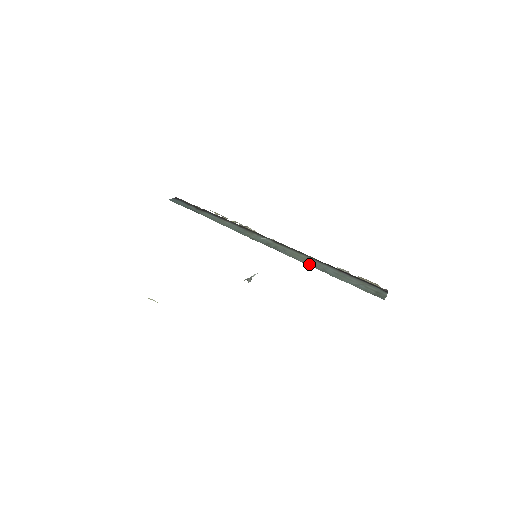
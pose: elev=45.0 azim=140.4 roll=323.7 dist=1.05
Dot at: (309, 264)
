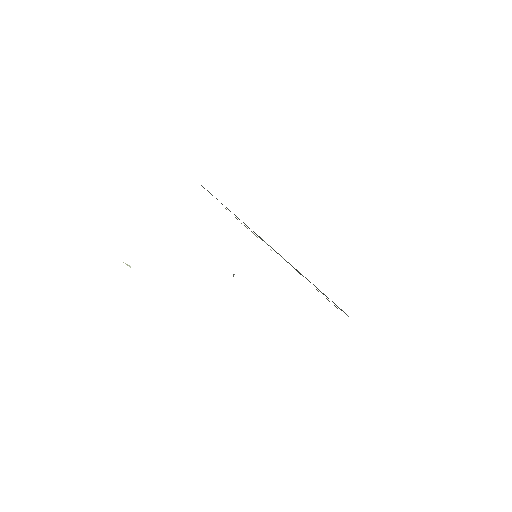
Dot at: (302, 275)
